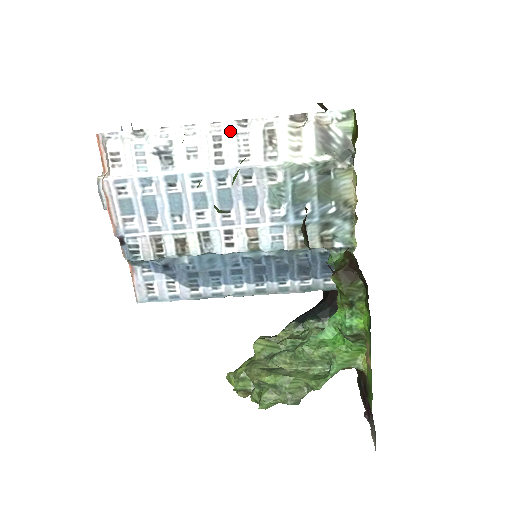
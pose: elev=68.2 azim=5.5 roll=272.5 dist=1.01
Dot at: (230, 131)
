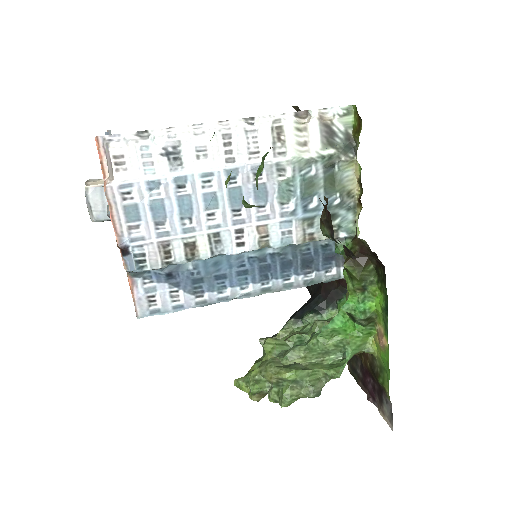
Dot at: (239, 129)
